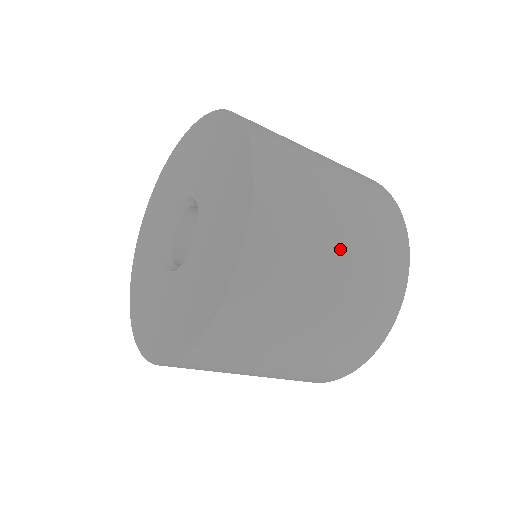
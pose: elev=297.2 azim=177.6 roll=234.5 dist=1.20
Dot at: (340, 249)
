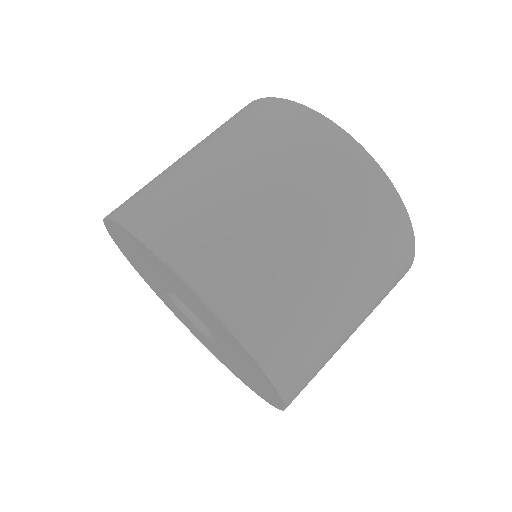
Dot at: (352, 310)
